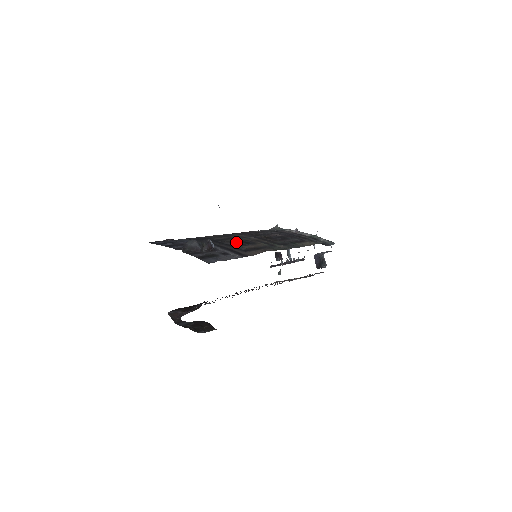
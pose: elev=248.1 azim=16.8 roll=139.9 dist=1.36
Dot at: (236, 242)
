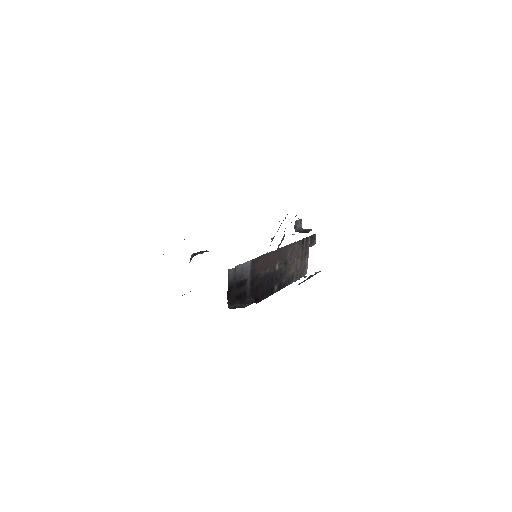
Dot at: occluded
